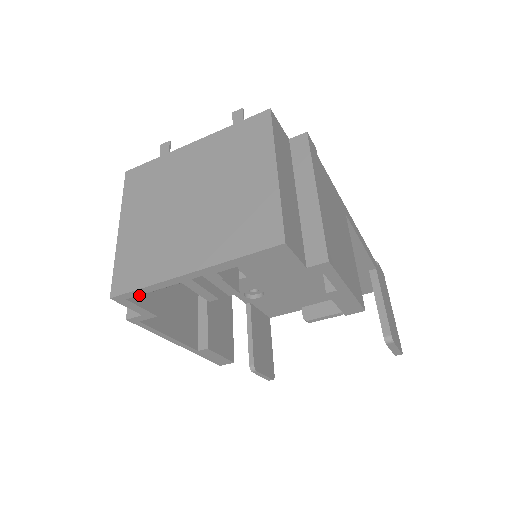
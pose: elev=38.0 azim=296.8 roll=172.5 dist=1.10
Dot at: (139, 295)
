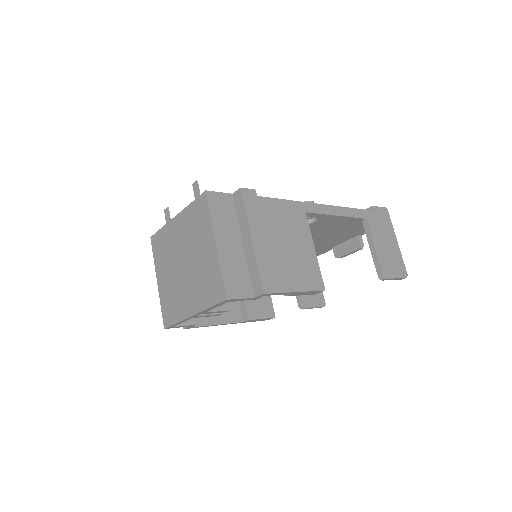
Dot at: occluded
